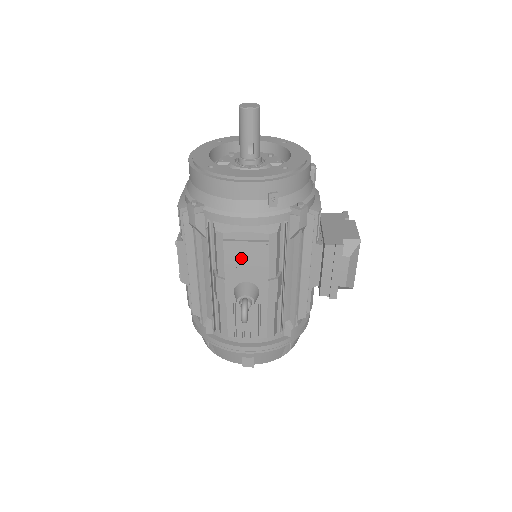
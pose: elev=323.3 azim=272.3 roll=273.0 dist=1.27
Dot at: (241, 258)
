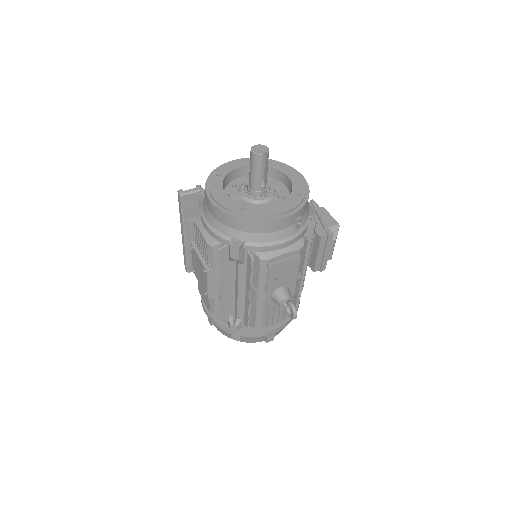
Dot at: (280, 273)
